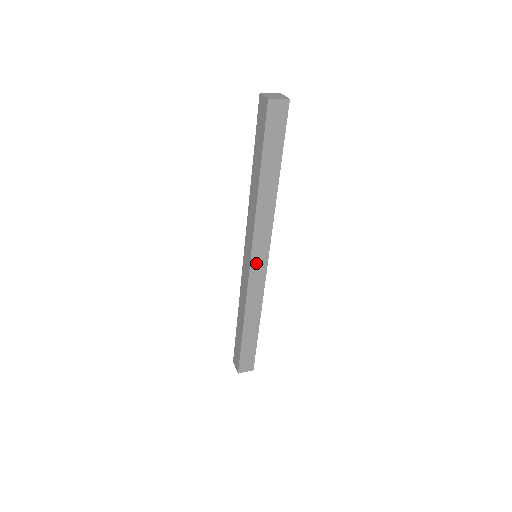
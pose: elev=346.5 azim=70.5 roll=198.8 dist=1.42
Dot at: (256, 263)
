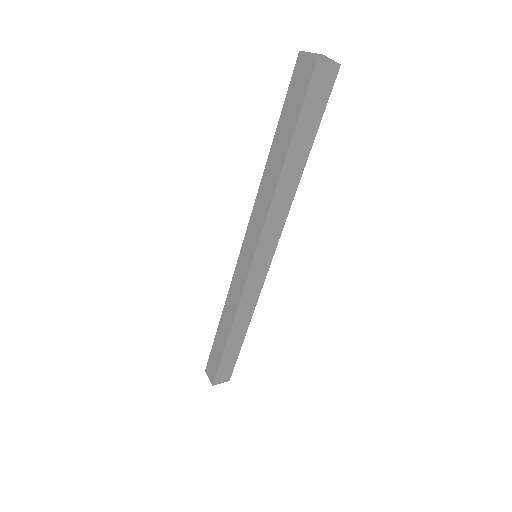
Dot at: (257, 265)
